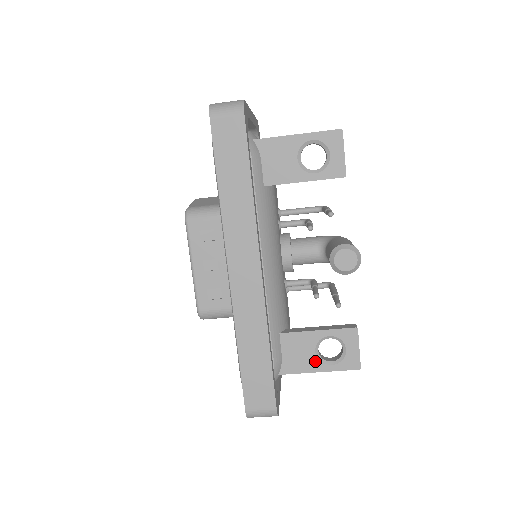
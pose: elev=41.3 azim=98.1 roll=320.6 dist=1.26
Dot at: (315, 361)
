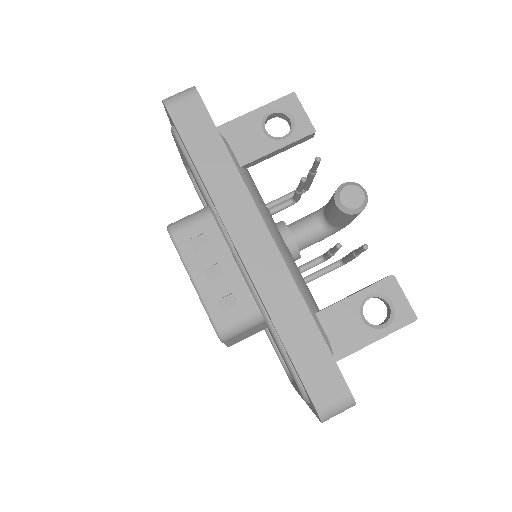
Dot at: (366, 330)
